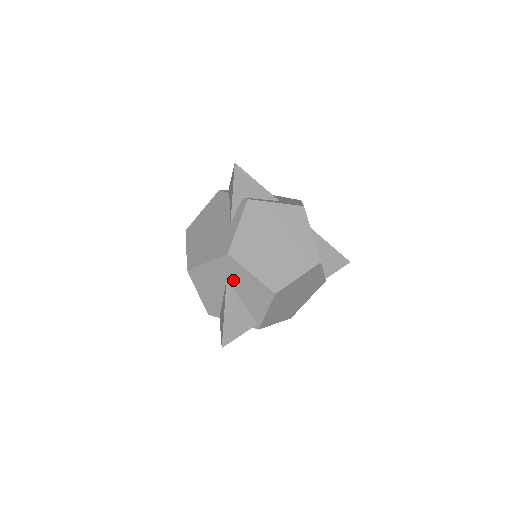
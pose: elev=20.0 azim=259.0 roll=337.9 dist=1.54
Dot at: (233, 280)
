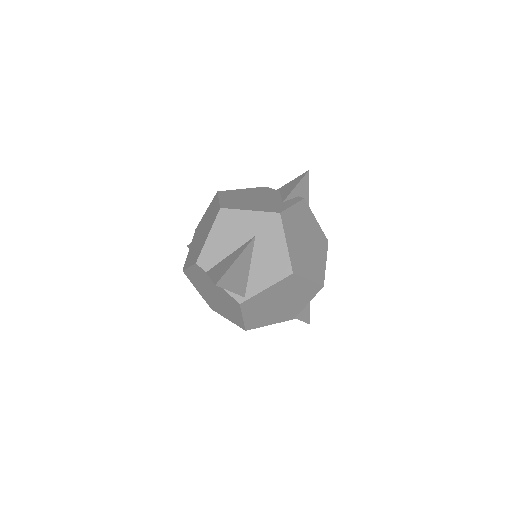
Dot at: (261, 240)
